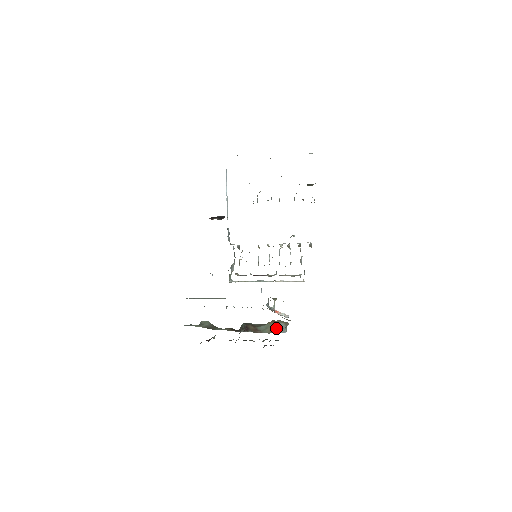
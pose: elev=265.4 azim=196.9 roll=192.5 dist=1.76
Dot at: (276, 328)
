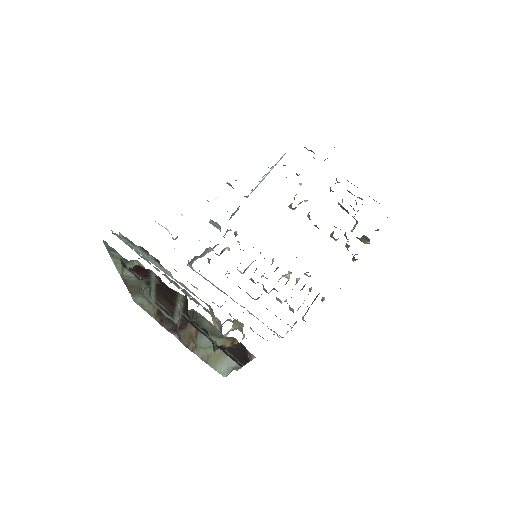
Dot at: (221, 358)
